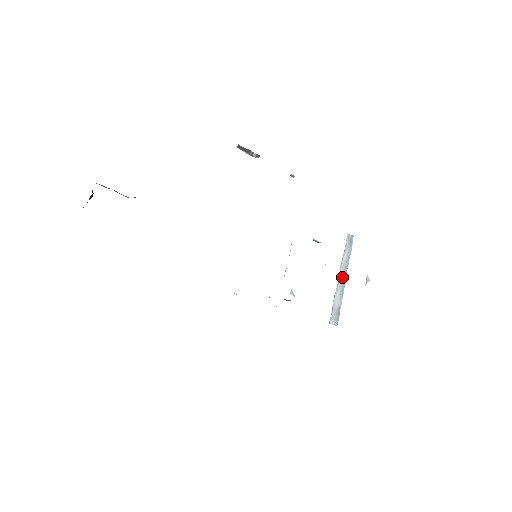
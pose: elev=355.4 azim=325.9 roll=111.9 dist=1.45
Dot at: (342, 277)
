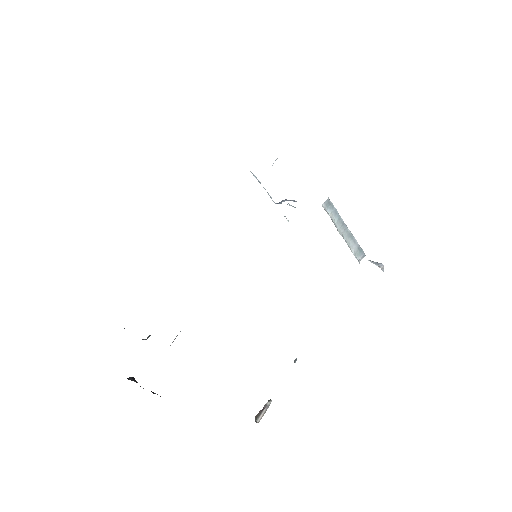
Dot at: (345, 232)
